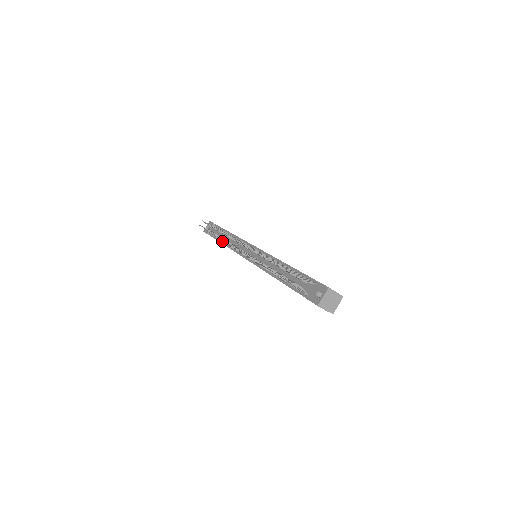
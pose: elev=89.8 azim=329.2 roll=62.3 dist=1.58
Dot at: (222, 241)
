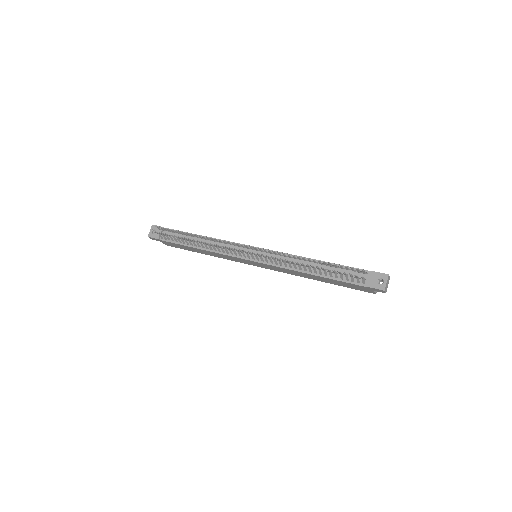
Dot at: (195, 245)
